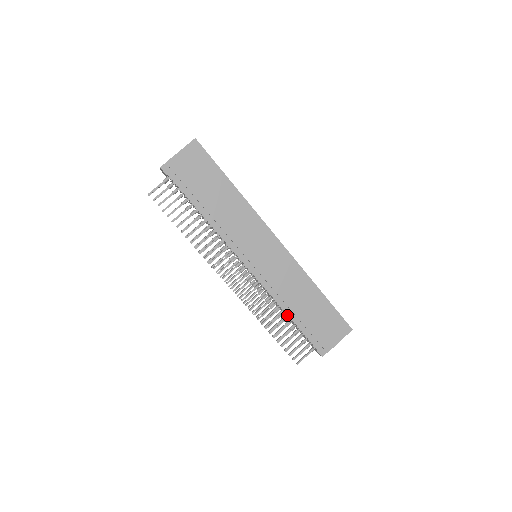
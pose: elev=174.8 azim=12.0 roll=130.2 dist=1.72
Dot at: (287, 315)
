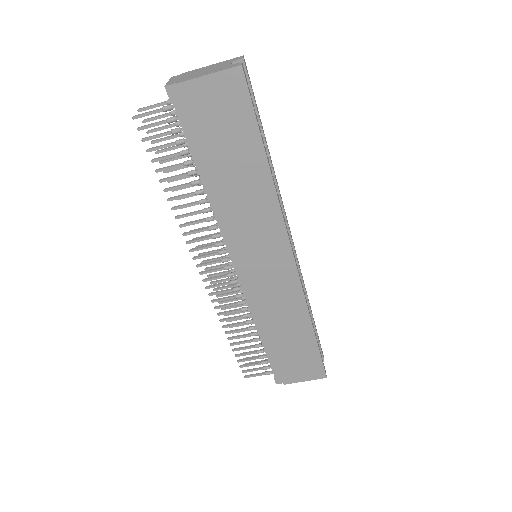
Dot at: (259, 333)
